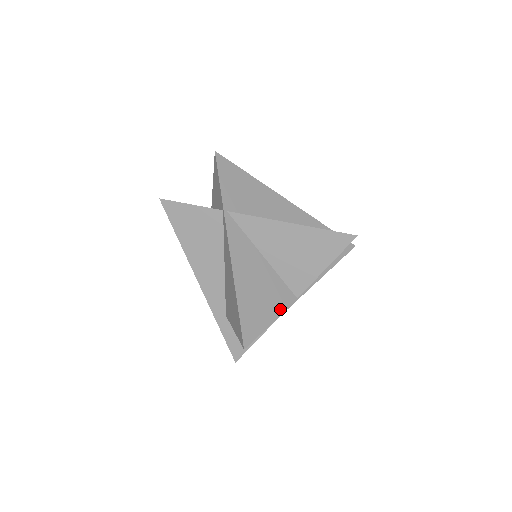
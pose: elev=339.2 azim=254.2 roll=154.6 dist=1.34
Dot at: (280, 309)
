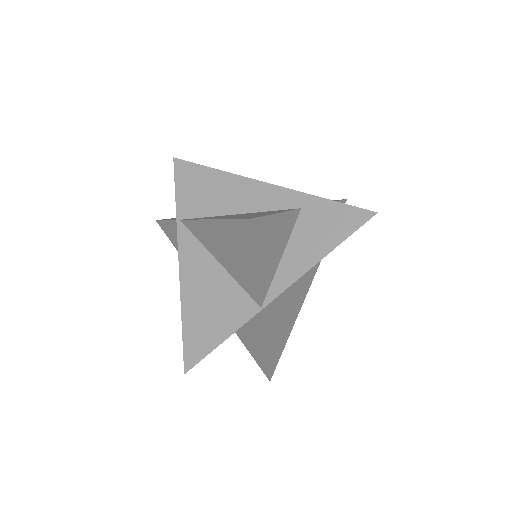
Dot at: (235, 324)
